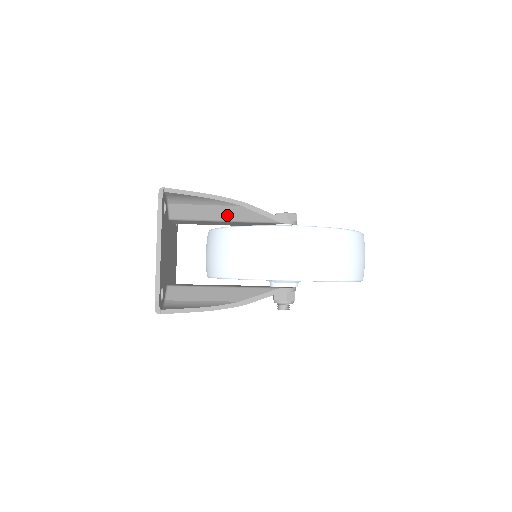
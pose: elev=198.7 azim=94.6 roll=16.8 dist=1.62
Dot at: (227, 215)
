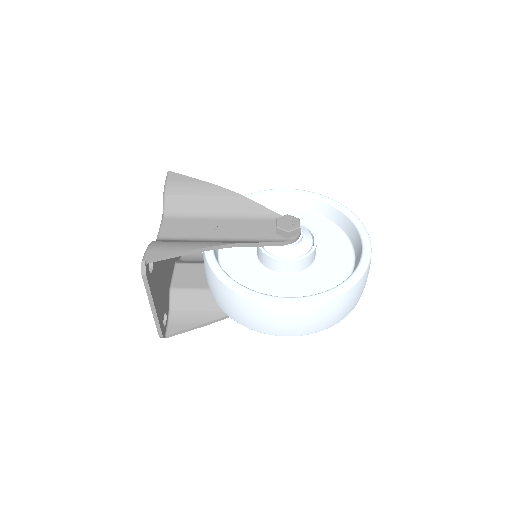
Dot at: occluded
